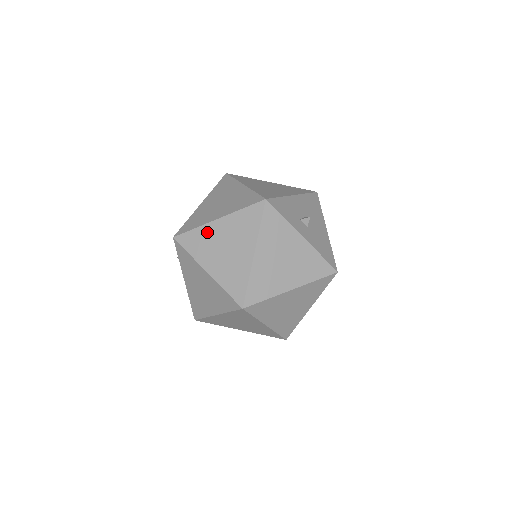
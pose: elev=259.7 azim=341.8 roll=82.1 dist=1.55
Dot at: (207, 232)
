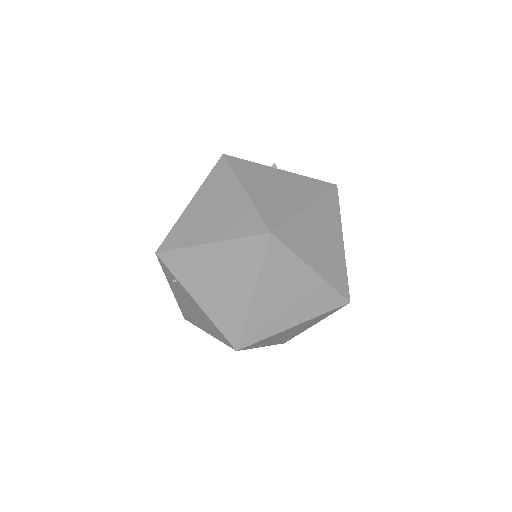
Dot at: (187, 218)
